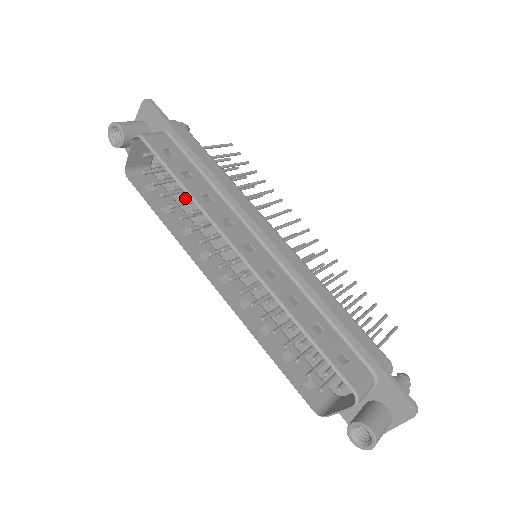
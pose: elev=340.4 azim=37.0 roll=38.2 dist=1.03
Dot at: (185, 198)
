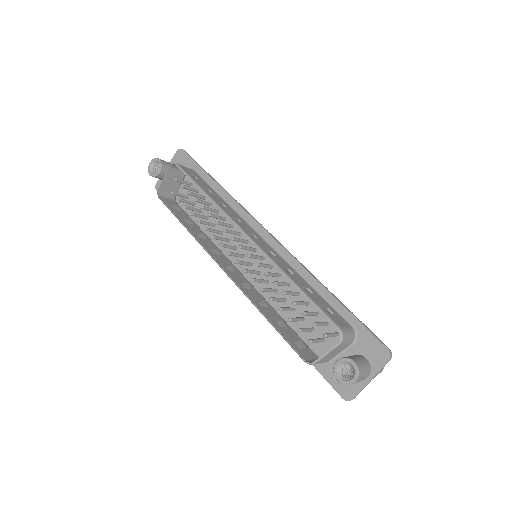
Dot at: (205, 206)
